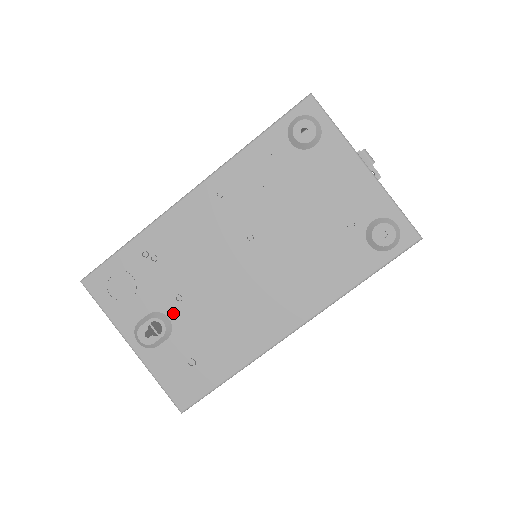
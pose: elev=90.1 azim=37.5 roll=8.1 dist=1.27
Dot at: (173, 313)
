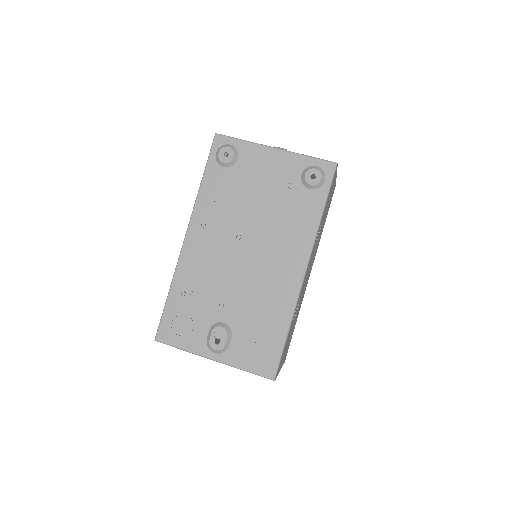
Dot at: (224, 317)
